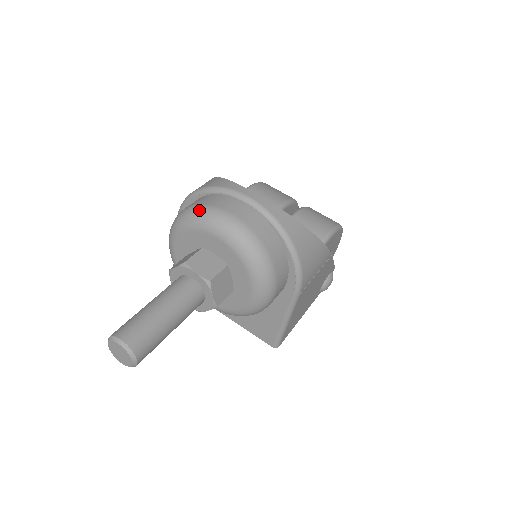
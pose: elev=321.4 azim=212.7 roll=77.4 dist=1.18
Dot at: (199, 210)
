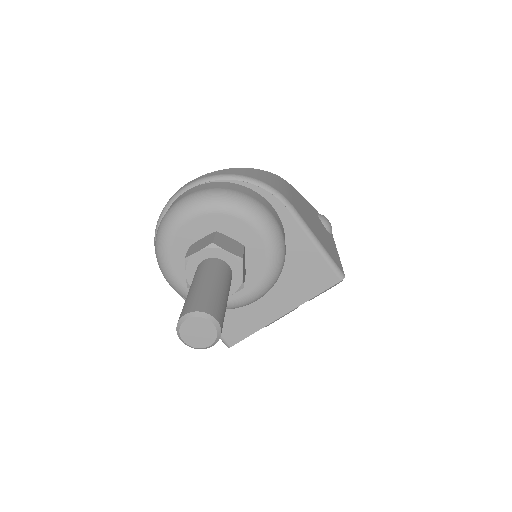
Dot at: (159, 229)
